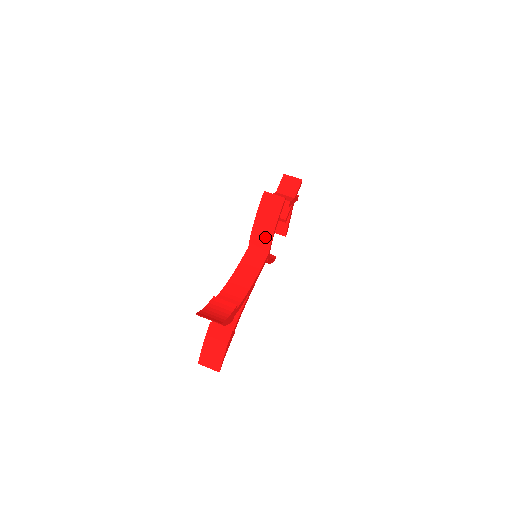
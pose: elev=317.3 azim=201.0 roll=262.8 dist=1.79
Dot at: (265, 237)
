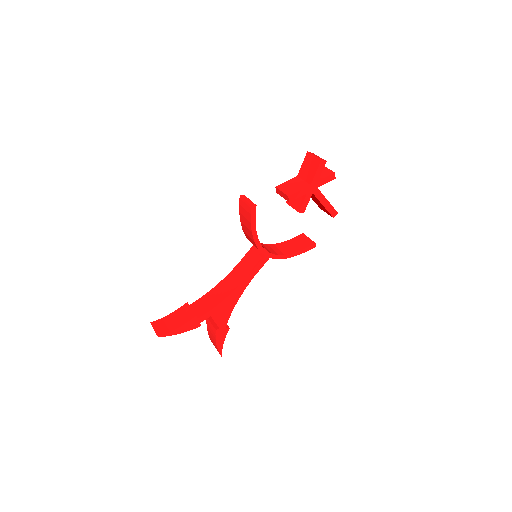
Dot at: (252, 241)
